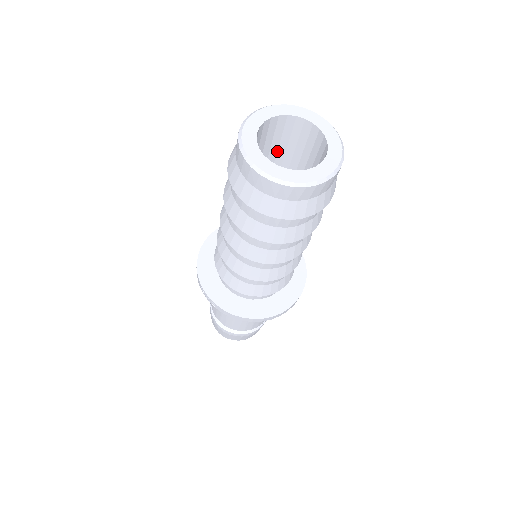
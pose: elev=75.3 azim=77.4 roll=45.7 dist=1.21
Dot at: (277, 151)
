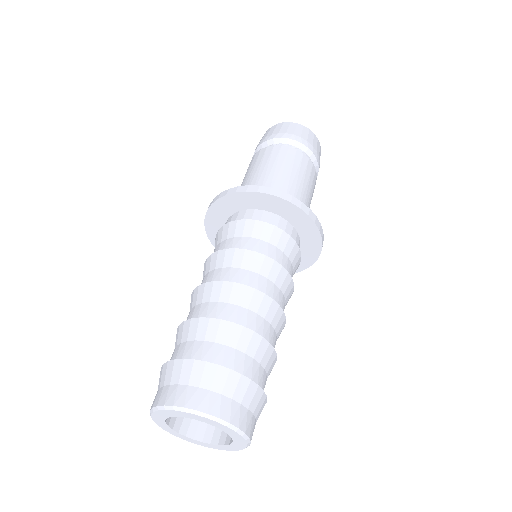
Dot at: occluded
